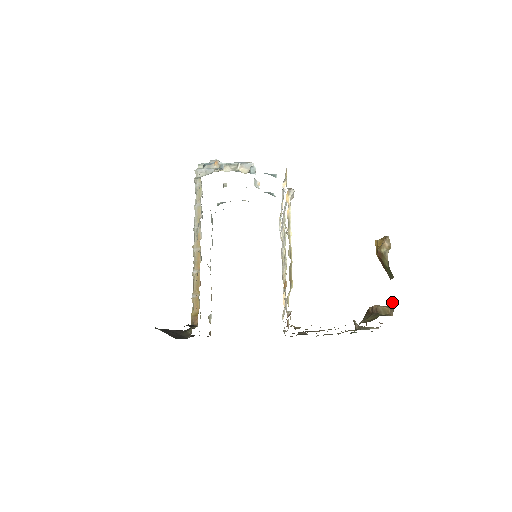
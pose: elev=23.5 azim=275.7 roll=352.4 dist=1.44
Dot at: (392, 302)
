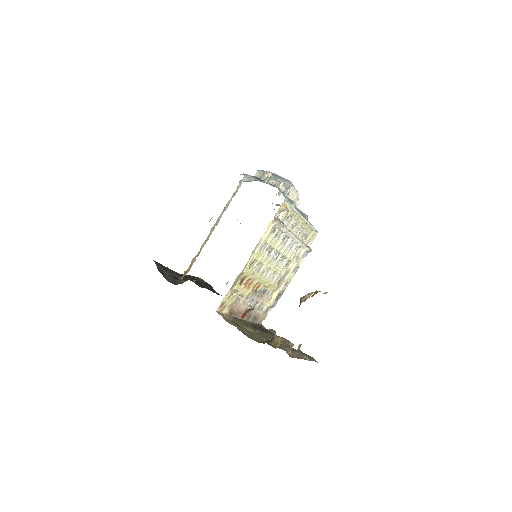
Dot at: occluded
